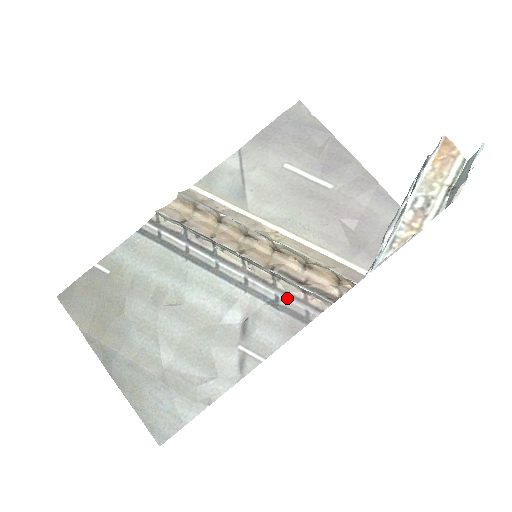
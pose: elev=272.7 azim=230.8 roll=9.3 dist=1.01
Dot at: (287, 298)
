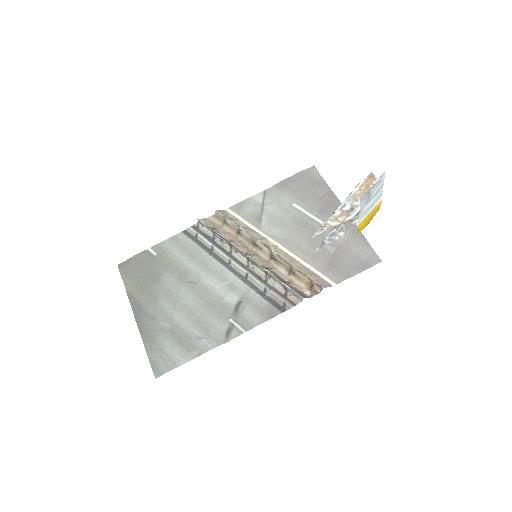
Dot at: (272, 292)
